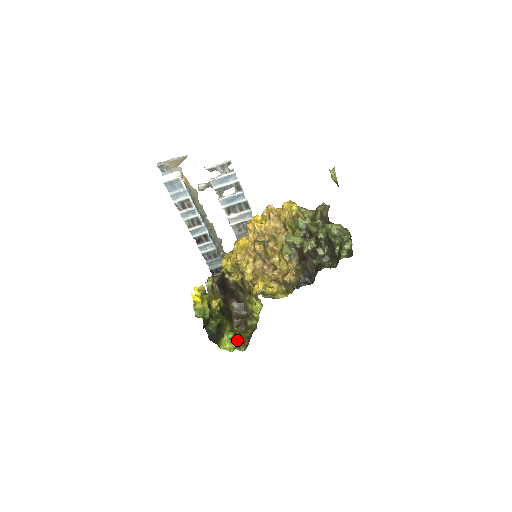
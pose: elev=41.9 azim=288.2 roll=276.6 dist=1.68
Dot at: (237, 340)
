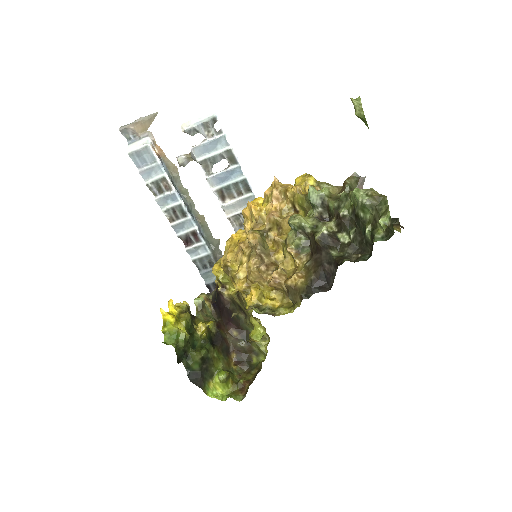
Dot at: (233, 384)
